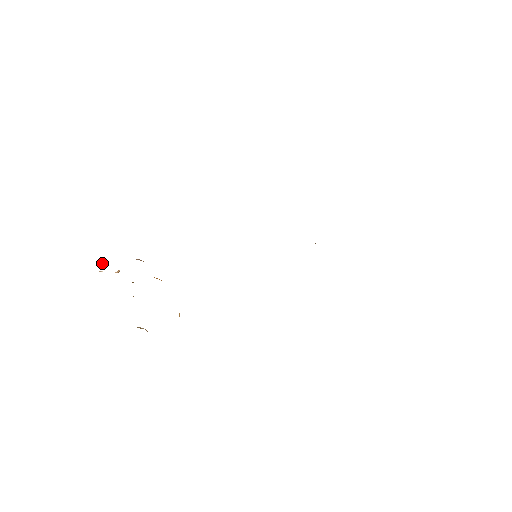
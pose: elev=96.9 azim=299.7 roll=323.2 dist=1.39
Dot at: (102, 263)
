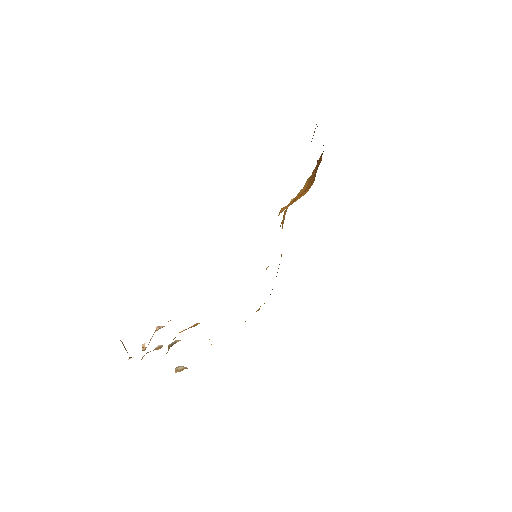
Dot at: occluded
